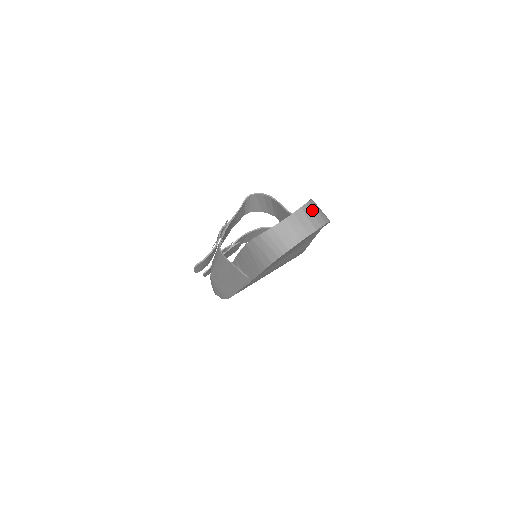
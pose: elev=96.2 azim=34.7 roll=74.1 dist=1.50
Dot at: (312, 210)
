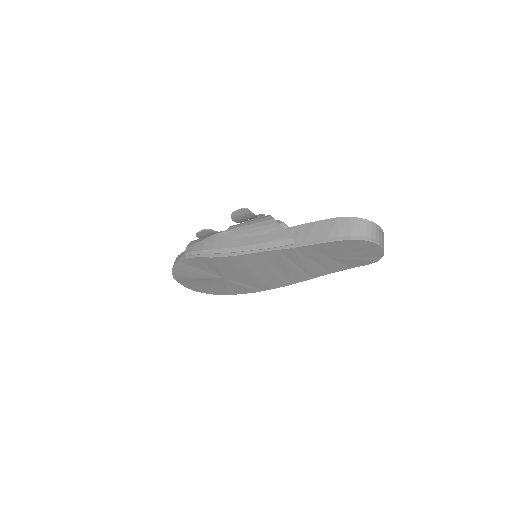
Dot at: occluded
